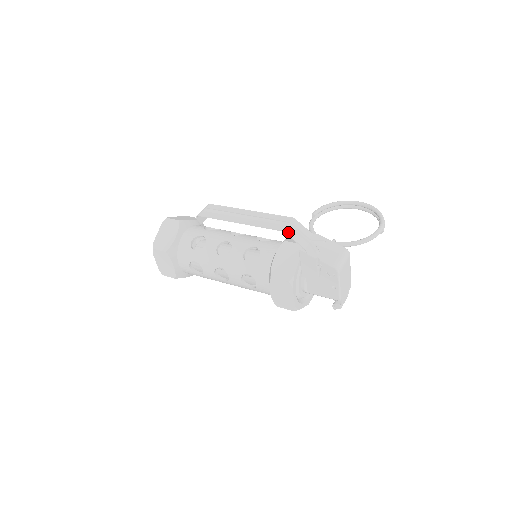
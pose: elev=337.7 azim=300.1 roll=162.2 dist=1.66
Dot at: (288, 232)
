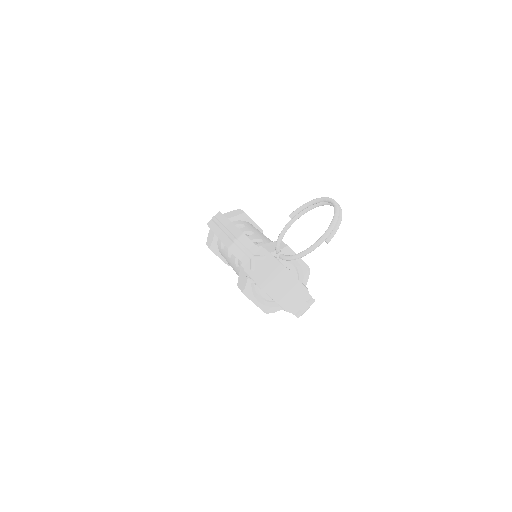
Dot at: (232, 250)
